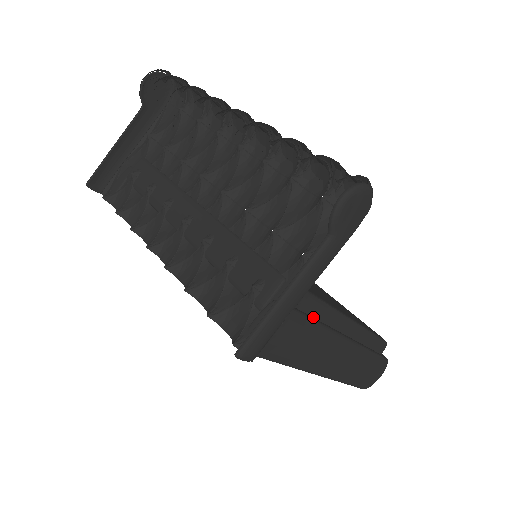
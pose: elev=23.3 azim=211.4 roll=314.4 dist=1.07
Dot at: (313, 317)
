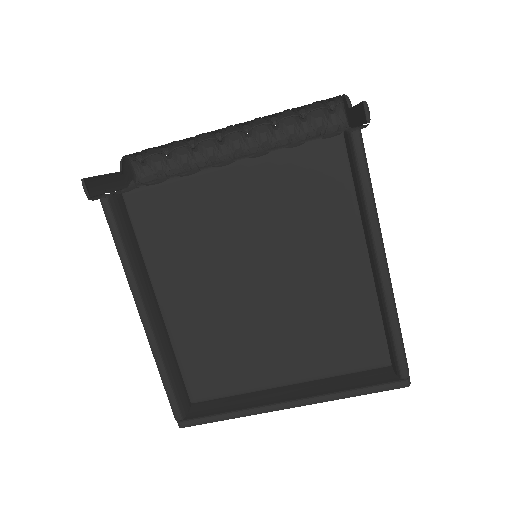
Dot at: occluded
